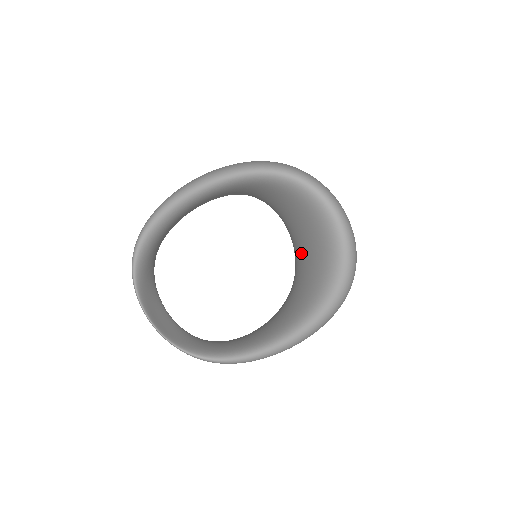
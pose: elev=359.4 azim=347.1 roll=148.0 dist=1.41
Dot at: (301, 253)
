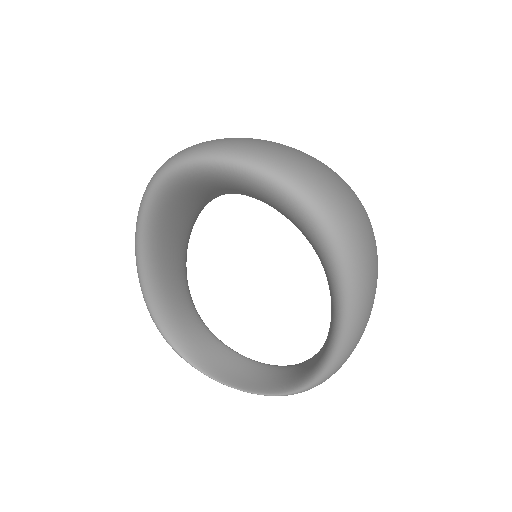
Dot at: occluded
